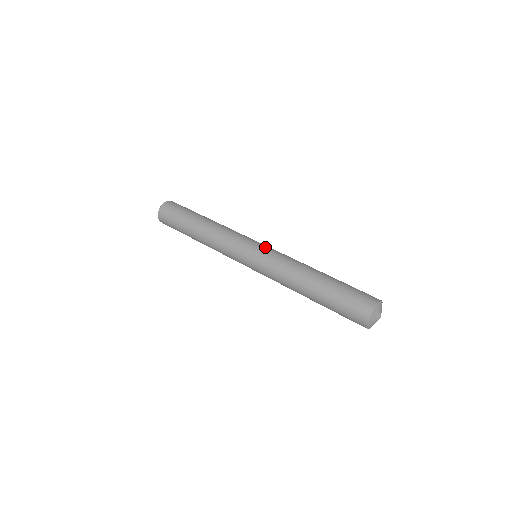
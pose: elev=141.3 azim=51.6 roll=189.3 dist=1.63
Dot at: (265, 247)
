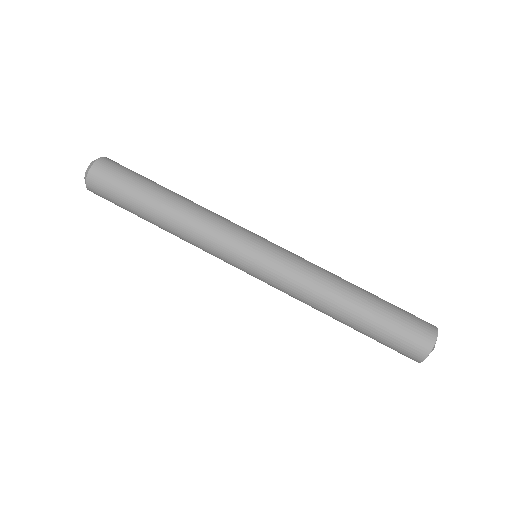
Dot at: (275, 245)
